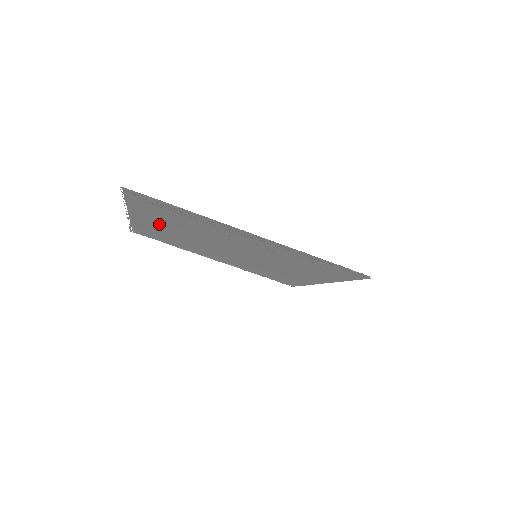
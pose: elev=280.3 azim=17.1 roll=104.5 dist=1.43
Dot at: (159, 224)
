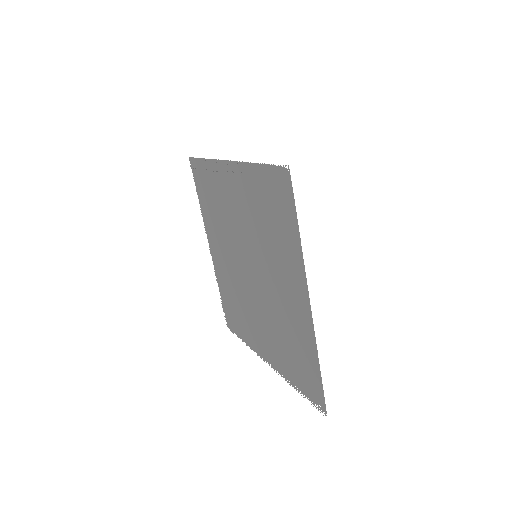
Dot at: (219, 248)
